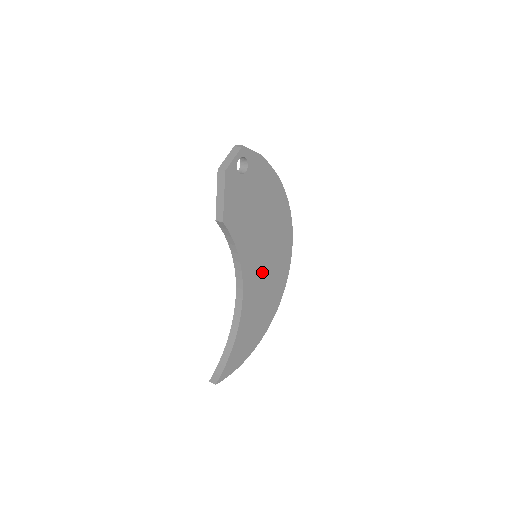
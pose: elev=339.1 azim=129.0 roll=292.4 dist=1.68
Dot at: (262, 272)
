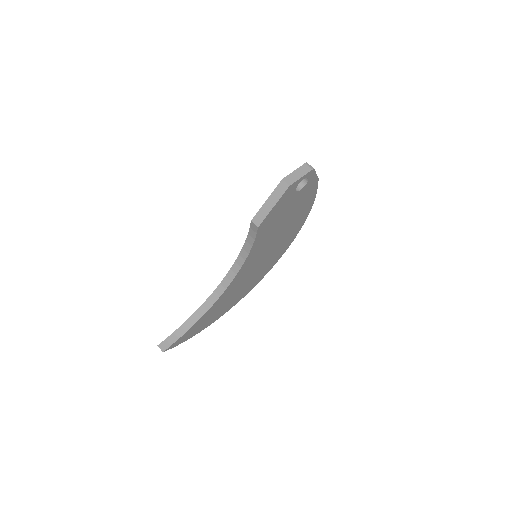
Dot at: (252, 271)
